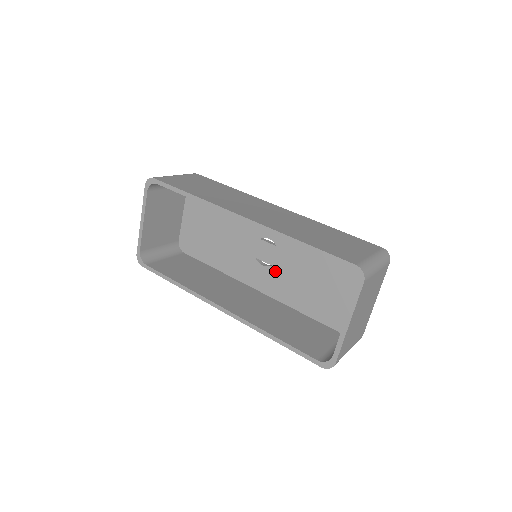
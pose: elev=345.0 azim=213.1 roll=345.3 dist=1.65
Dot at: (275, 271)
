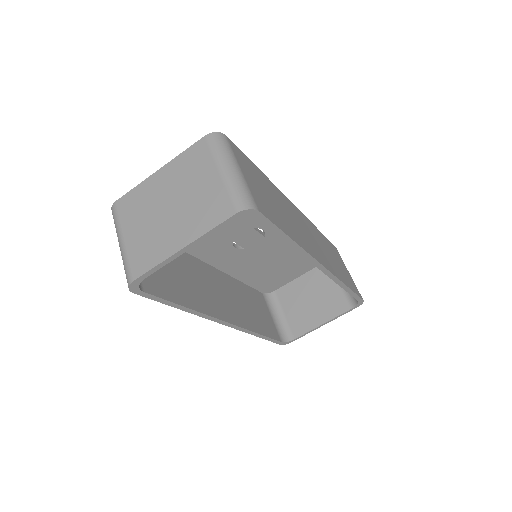
Dot at: (244, 254)
